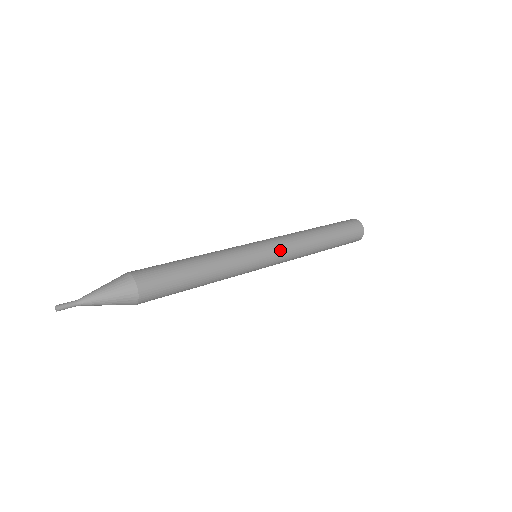
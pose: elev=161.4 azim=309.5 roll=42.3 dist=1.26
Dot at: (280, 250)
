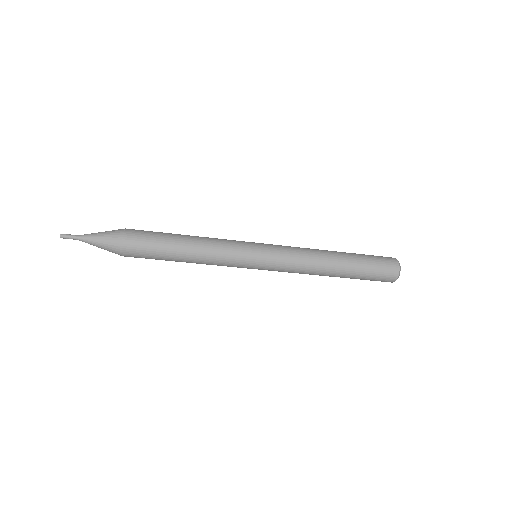
Dot at: (279, 250)
